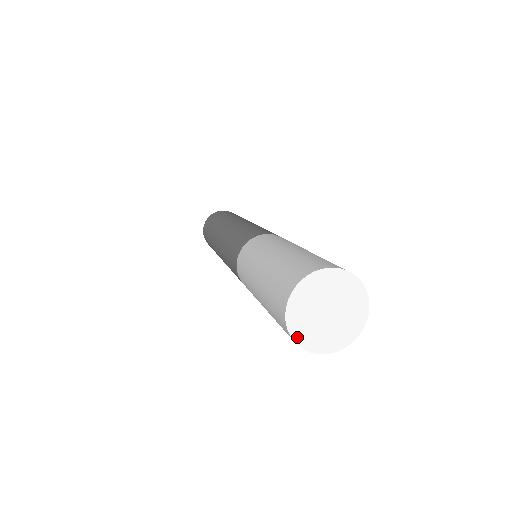
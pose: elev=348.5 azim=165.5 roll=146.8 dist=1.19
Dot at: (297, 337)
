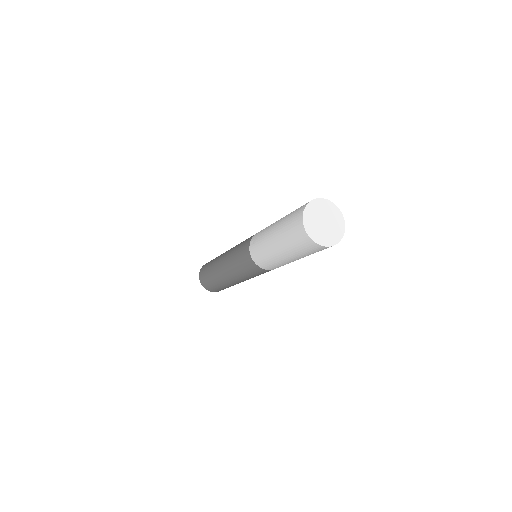
Dot at: (305, 217)
